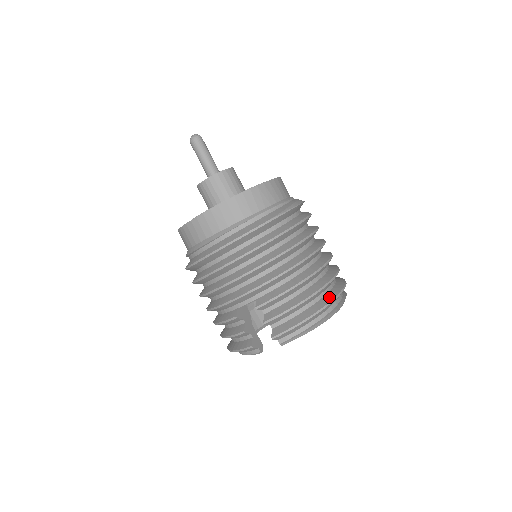
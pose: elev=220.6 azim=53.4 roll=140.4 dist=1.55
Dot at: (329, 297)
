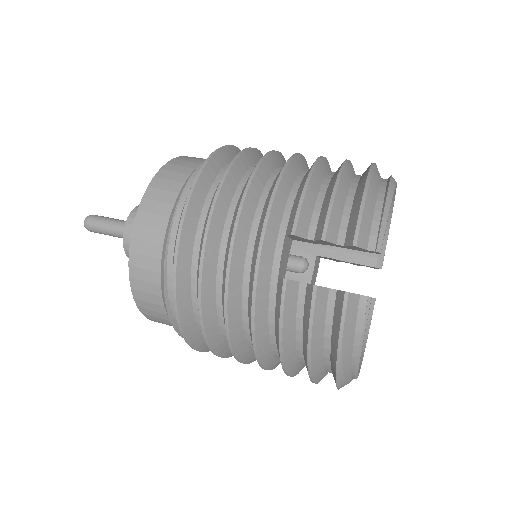
Dot at: occluded
